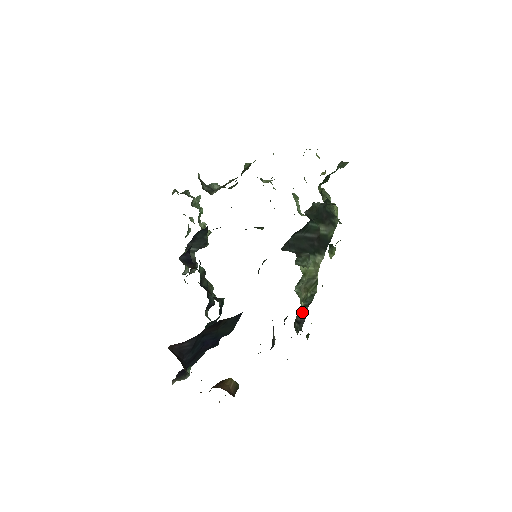
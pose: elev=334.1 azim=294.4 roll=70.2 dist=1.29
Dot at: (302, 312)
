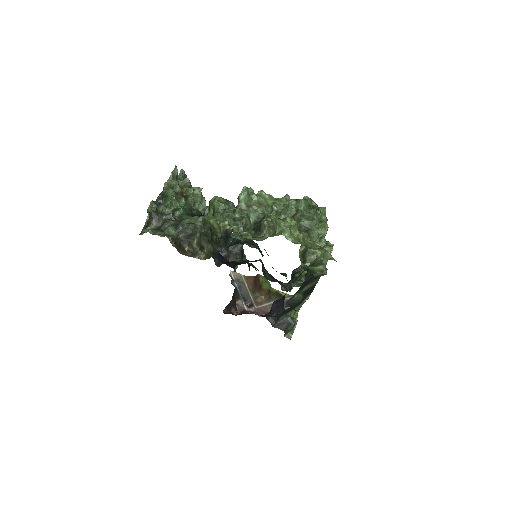
Dot at: occluded
